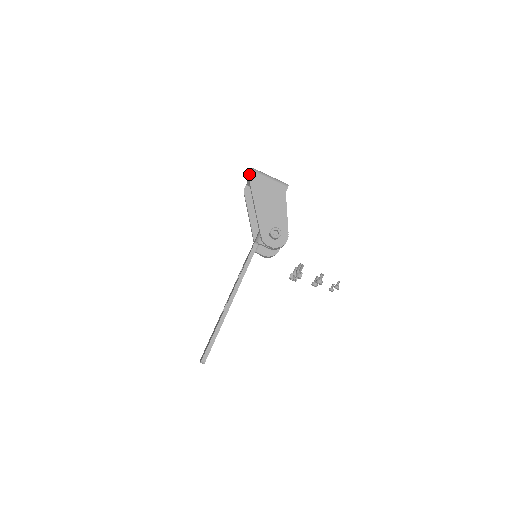
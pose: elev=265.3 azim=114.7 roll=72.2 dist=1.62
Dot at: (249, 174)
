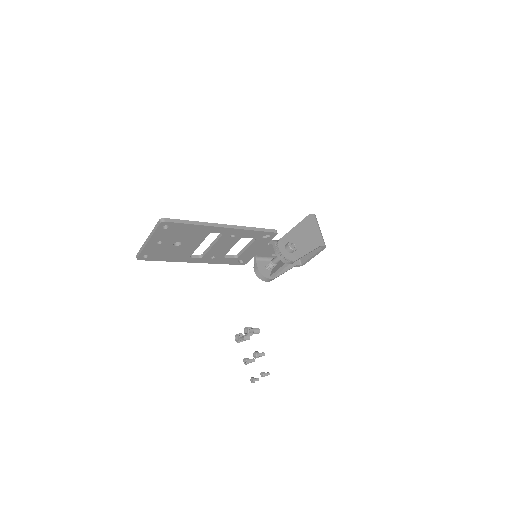
Dot at: (311, 214)
